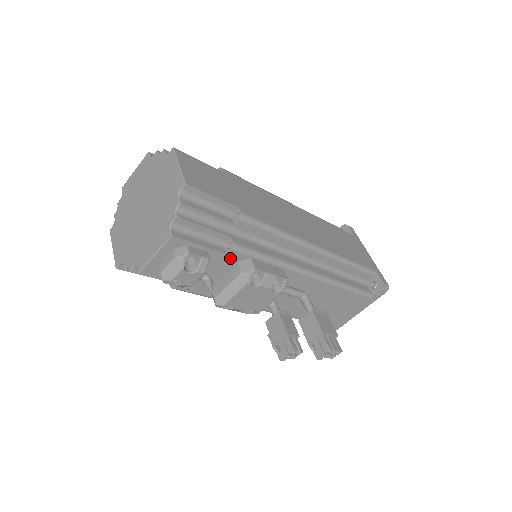
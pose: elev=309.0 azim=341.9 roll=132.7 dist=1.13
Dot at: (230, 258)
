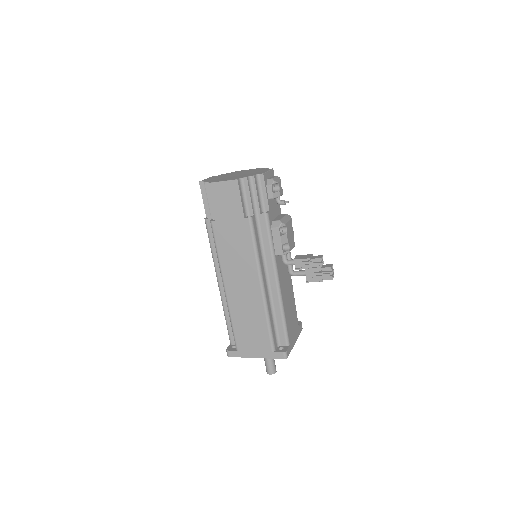
Dot at: (278, 208)
